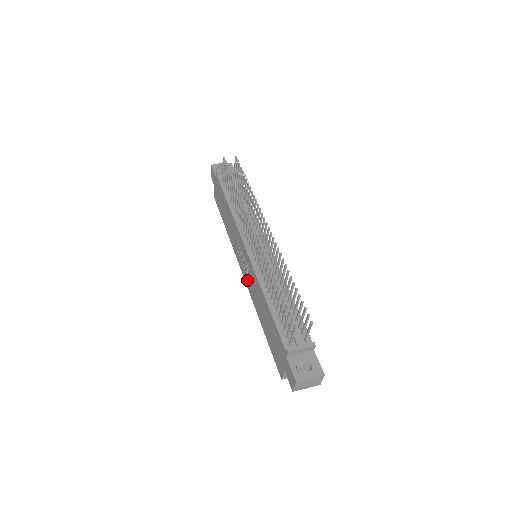
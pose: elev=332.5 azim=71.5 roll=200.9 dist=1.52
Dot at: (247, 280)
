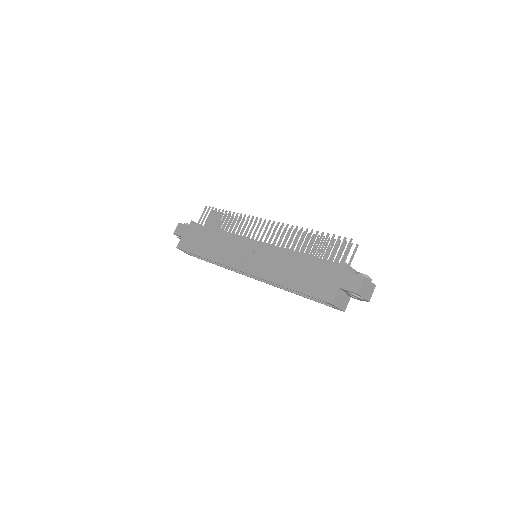
Dot at: (254, 268)
